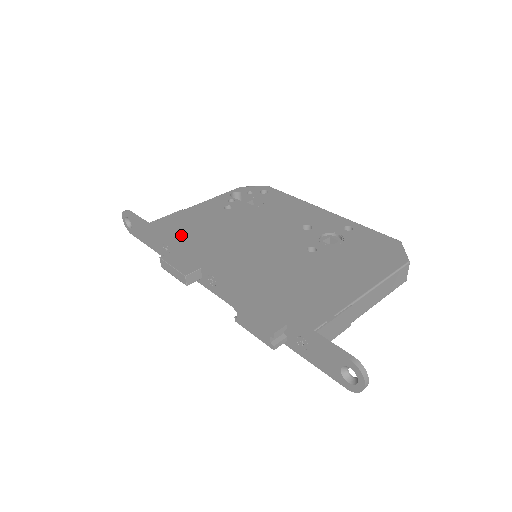
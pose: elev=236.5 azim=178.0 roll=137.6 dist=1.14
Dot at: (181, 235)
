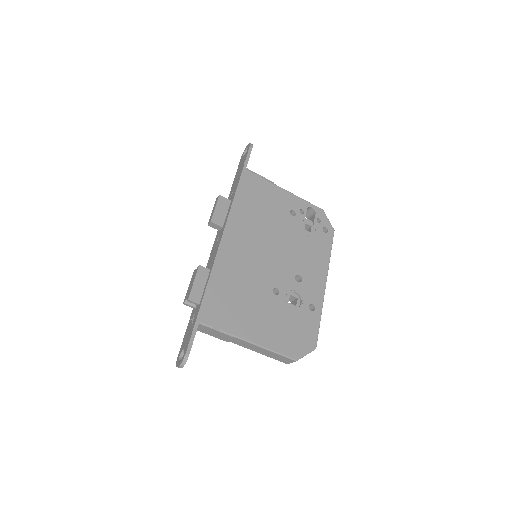
Dot at: (246, 197)
